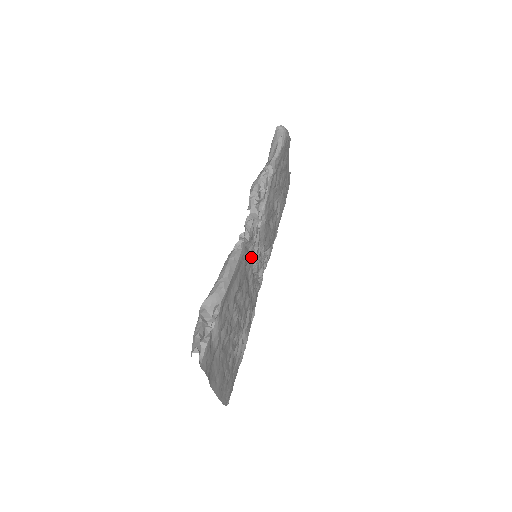
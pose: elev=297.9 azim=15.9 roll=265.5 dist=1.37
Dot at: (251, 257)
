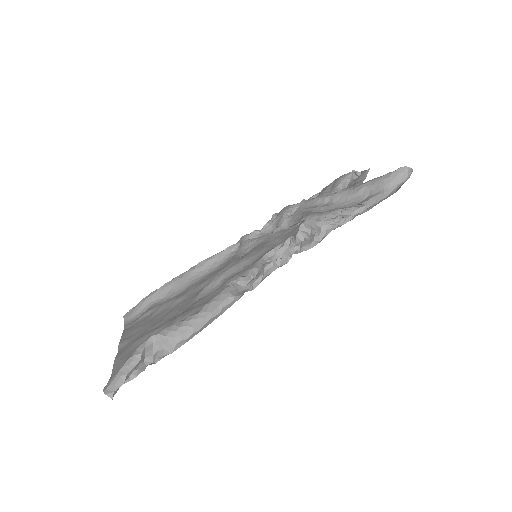
Dot at: occluded
